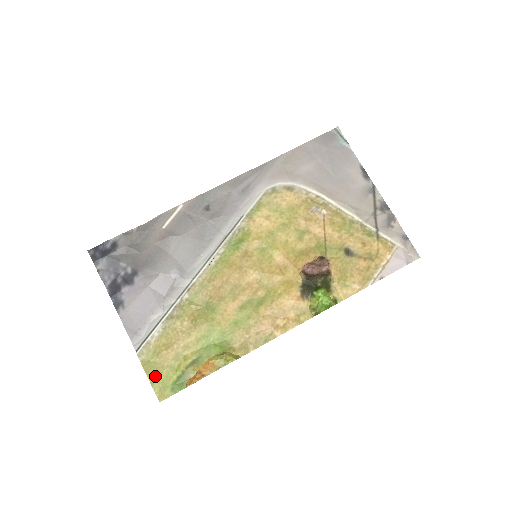
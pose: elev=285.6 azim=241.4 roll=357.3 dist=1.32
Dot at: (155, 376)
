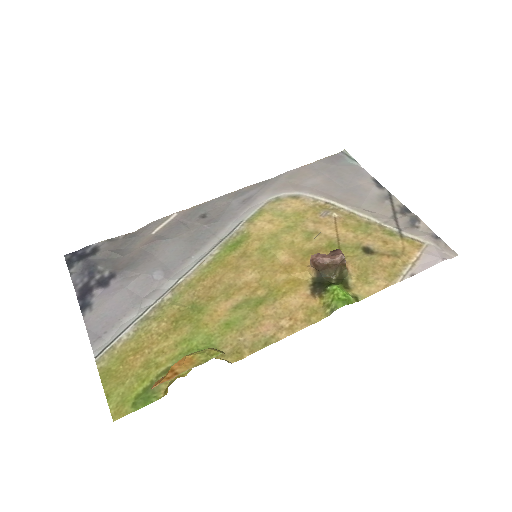
Dot at: (114, 387)
